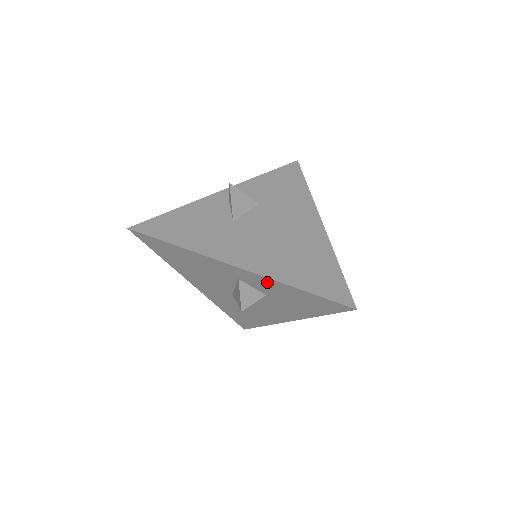
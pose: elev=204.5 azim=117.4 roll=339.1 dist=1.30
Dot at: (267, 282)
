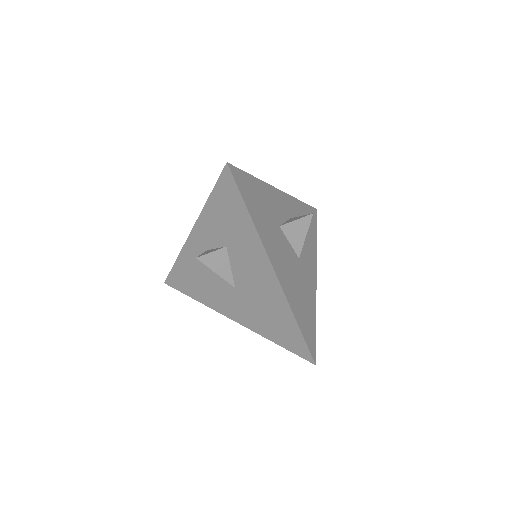
Dot at: (205, 224)
